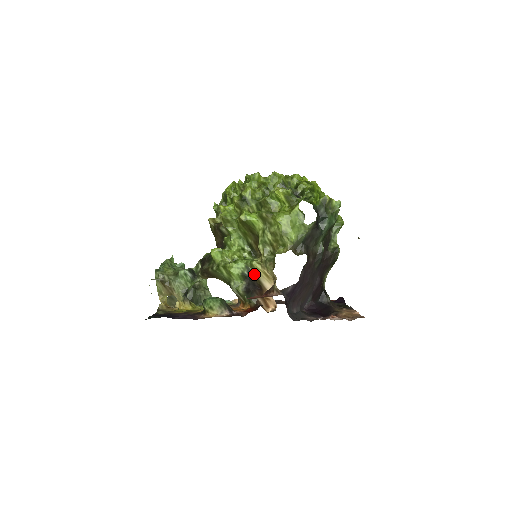
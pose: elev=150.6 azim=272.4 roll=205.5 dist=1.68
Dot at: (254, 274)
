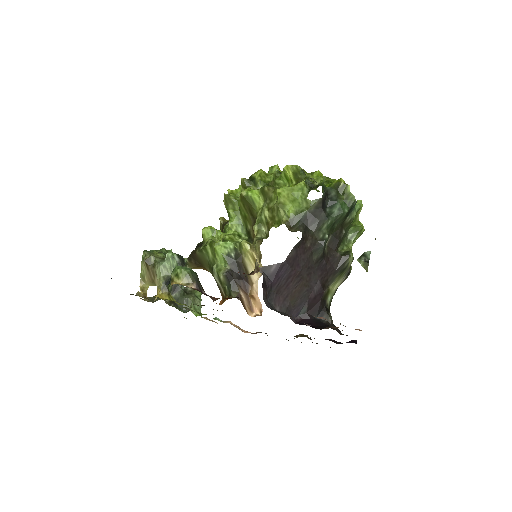
Dot at: (241, 258)
